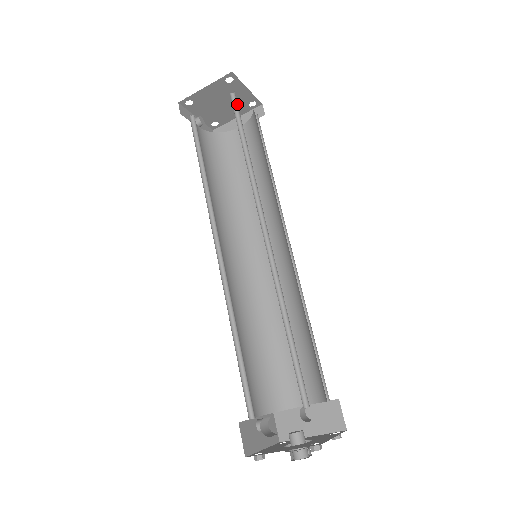
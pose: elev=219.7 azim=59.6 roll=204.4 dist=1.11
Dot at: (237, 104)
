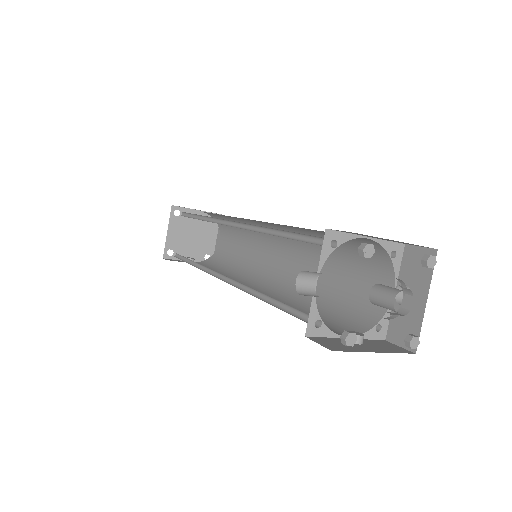
Dot at: (186, 213)
